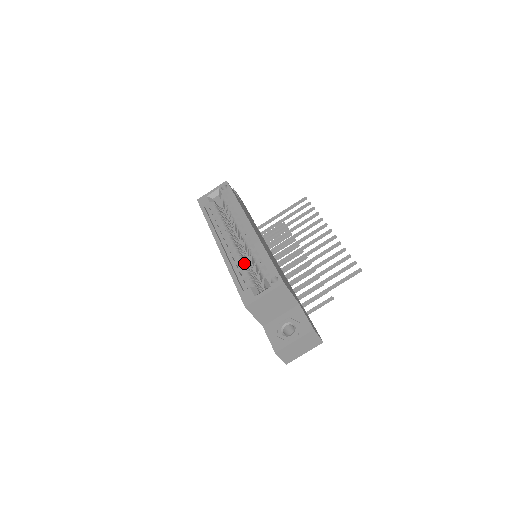
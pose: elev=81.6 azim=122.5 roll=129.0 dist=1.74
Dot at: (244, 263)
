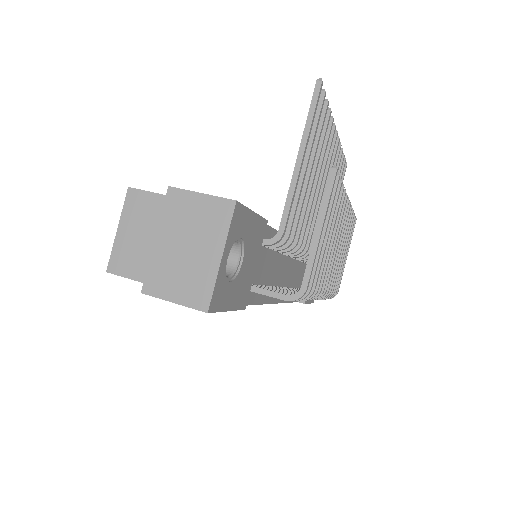
Dot at: occluded
